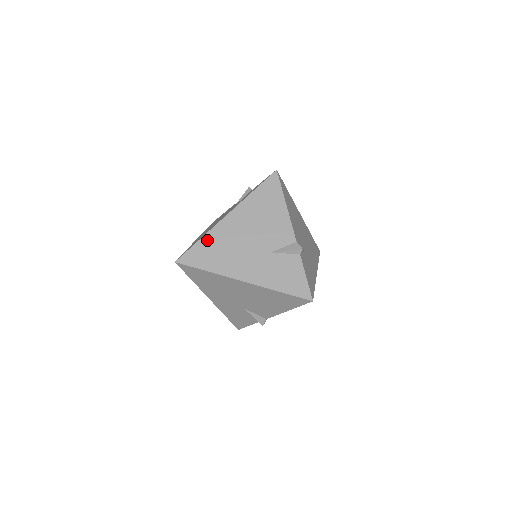
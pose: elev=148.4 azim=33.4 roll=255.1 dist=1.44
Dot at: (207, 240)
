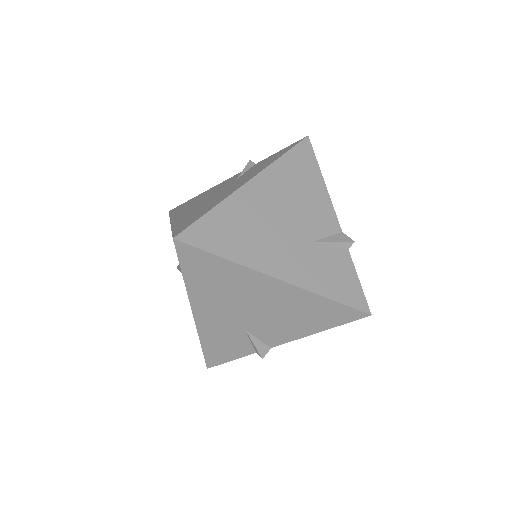
Dot at: (223, 212)
